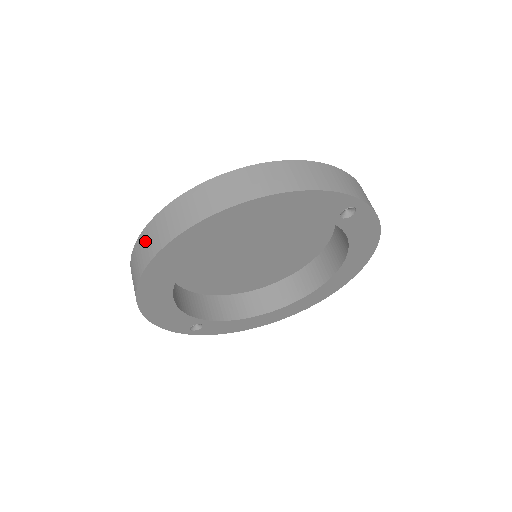
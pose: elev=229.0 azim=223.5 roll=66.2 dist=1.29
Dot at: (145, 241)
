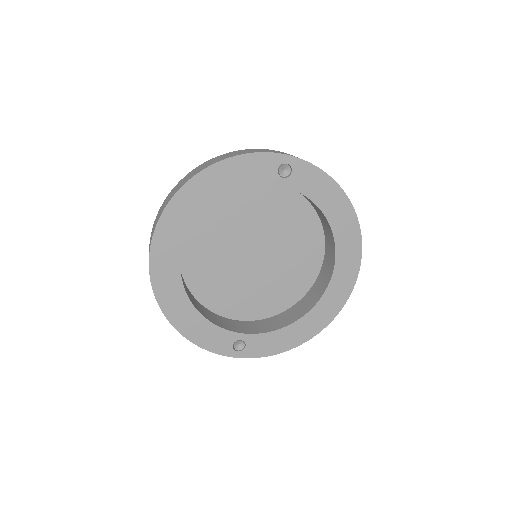
Dot at: occluded
